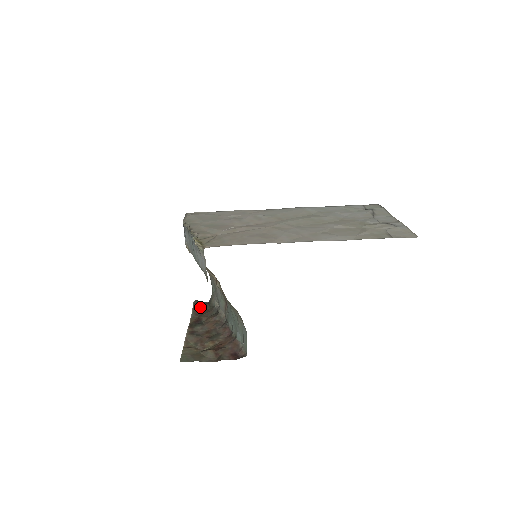
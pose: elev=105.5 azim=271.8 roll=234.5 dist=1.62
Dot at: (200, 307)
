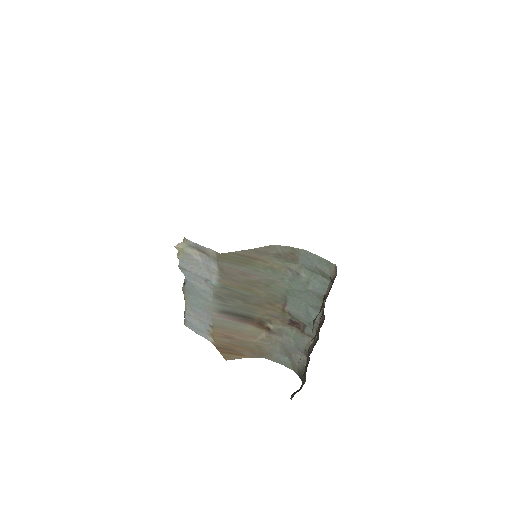
Dot at: (299, 390)
